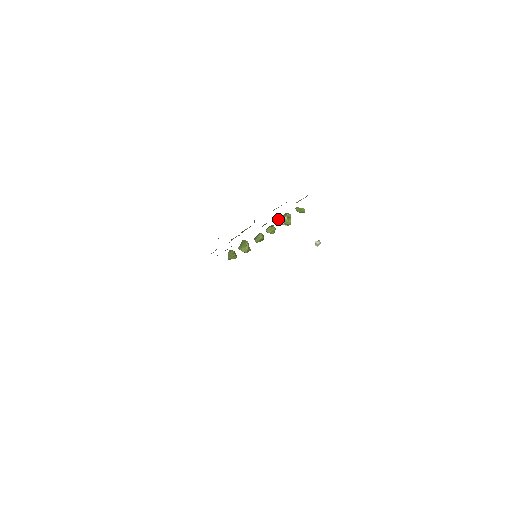
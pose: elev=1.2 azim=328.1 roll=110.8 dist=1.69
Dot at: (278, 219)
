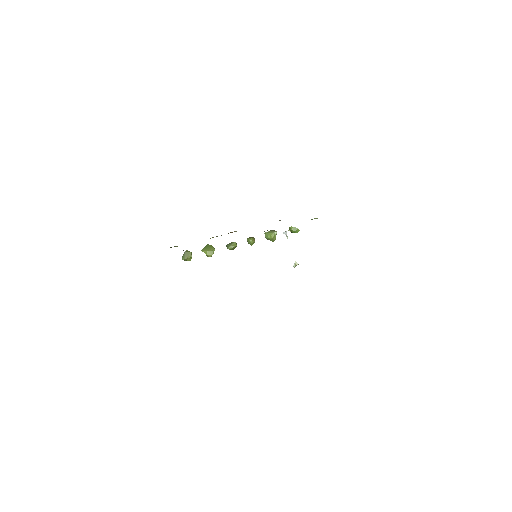
Dot at: (265, 232)
